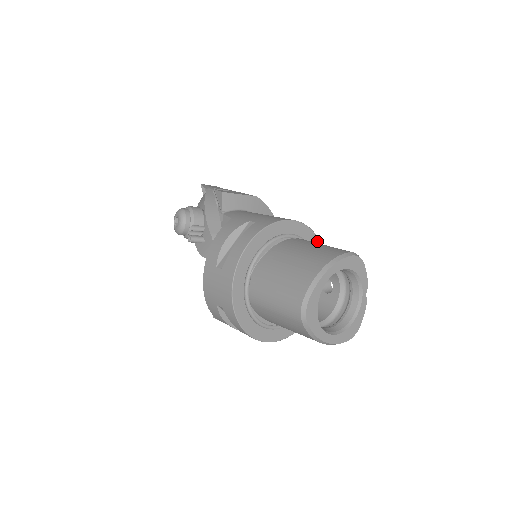
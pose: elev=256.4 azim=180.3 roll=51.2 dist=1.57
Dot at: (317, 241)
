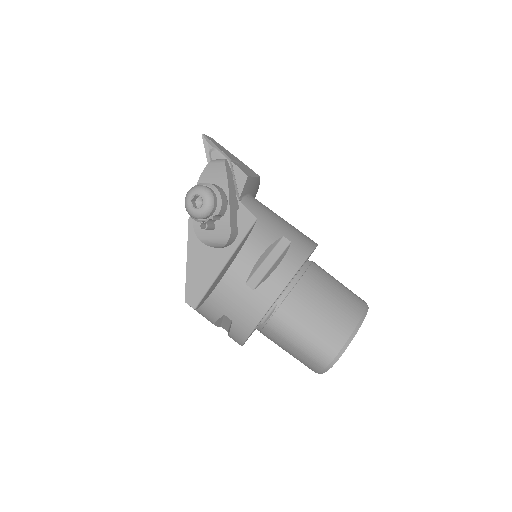
Dot at: occluded
